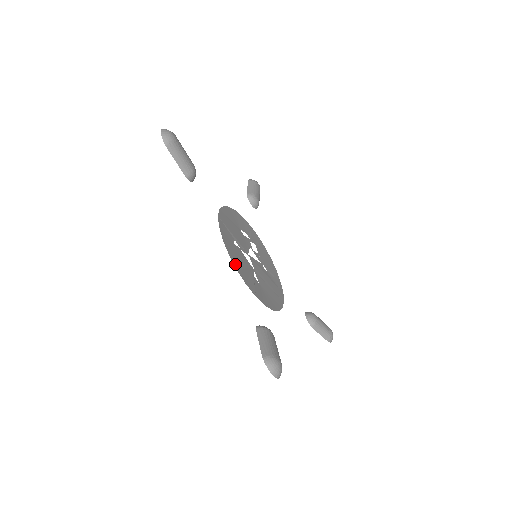
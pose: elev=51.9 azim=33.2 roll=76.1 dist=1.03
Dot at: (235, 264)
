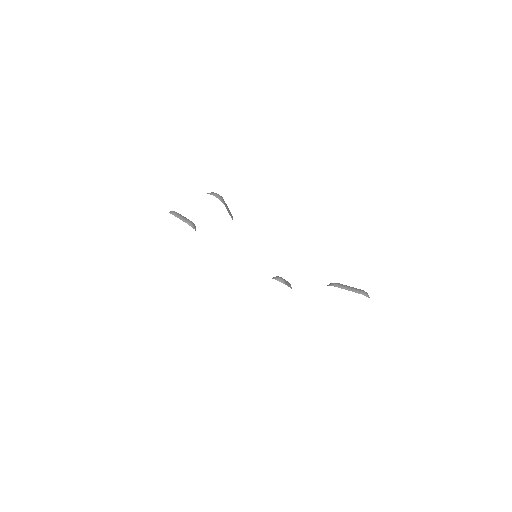
Dot at: occluded
